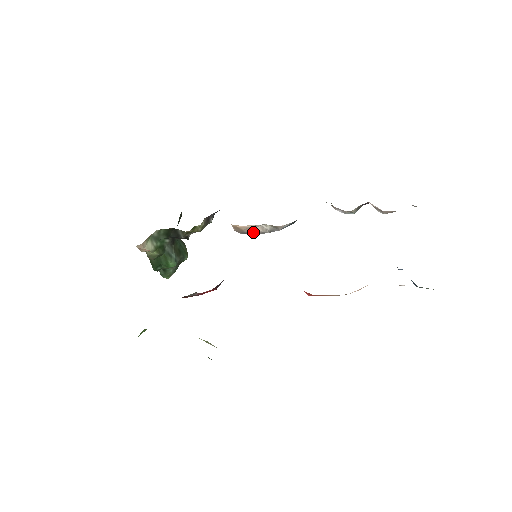
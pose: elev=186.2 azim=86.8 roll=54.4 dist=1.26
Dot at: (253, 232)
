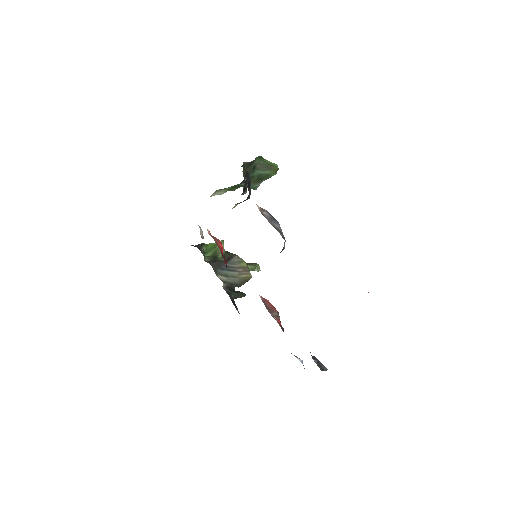
Dot at: occluded
